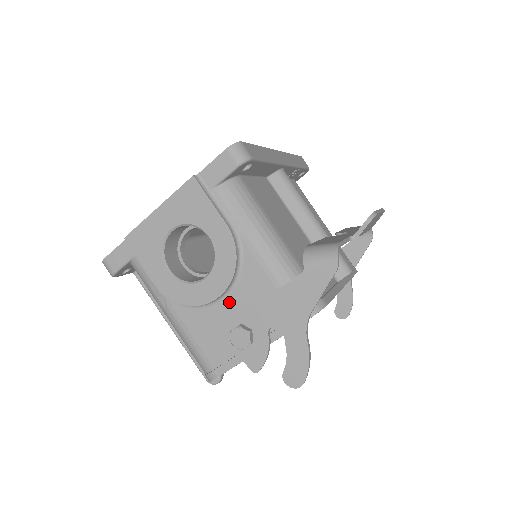
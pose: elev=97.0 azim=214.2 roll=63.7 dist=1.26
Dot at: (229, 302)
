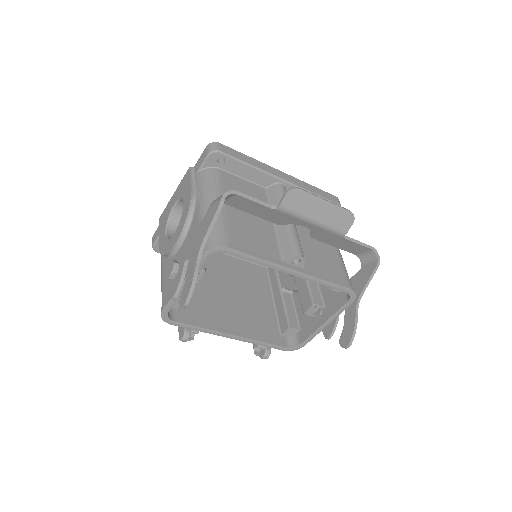
Dot at: occluded
